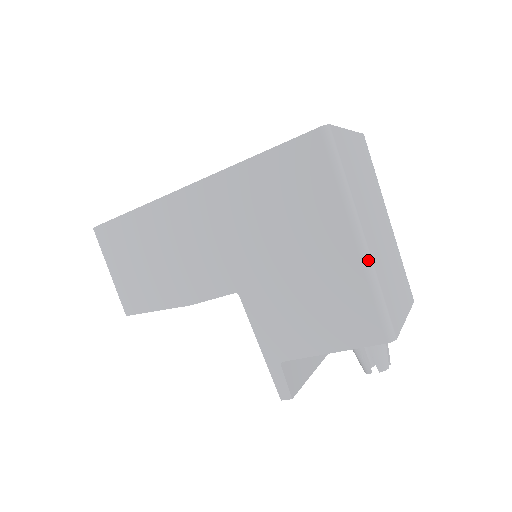
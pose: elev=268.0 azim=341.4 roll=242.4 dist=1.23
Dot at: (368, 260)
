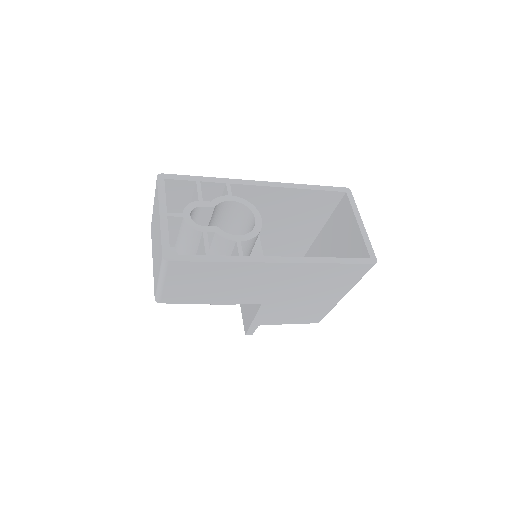
Dot at: occluded
